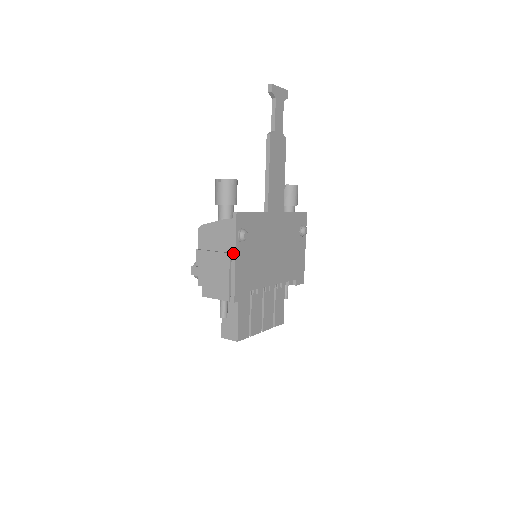
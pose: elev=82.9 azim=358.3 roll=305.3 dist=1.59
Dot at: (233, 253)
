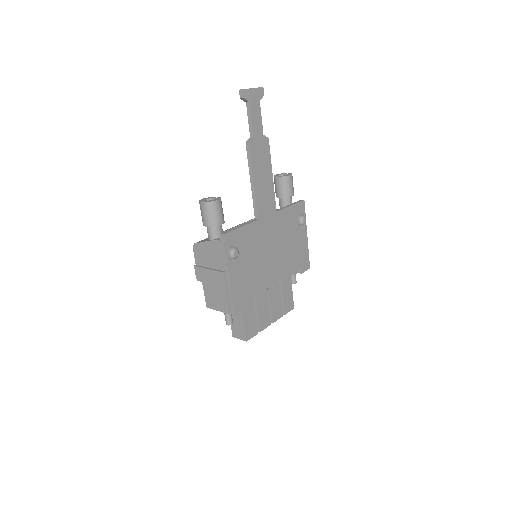
Dot at: (226, 272)
